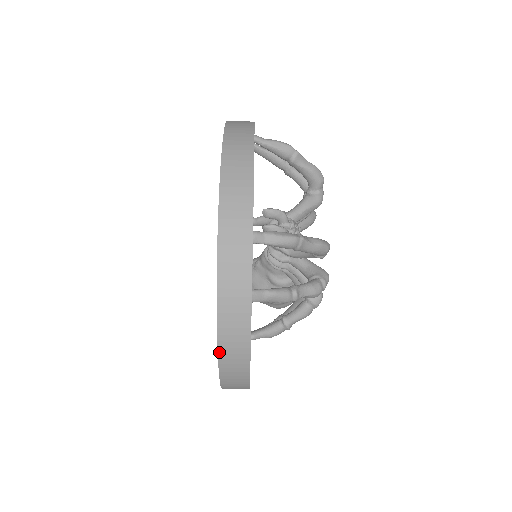
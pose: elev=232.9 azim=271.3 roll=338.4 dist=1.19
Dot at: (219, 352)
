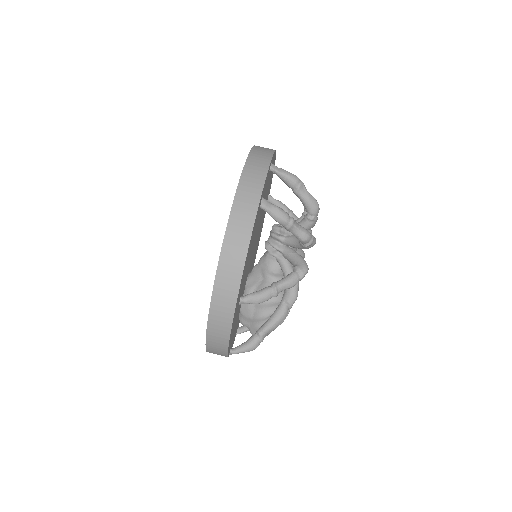
Dot at: (230, 217)
